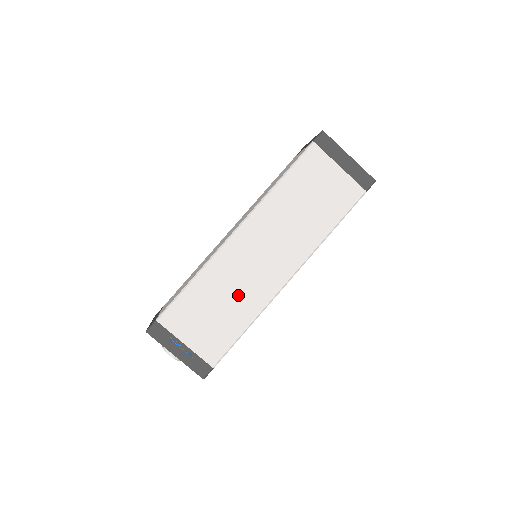
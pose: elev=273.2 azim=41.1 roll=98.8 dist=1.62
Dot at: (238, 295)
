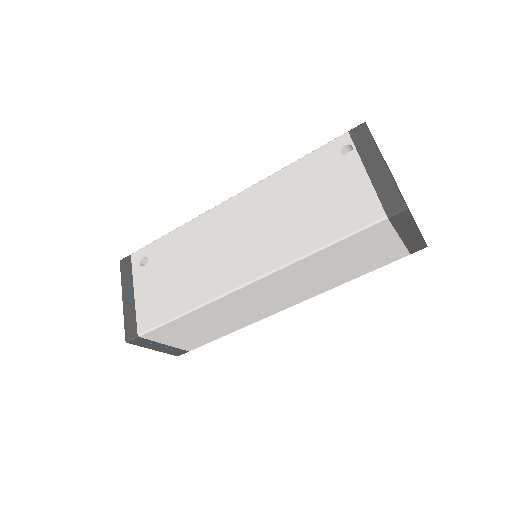
Dot at: (231, 319)
